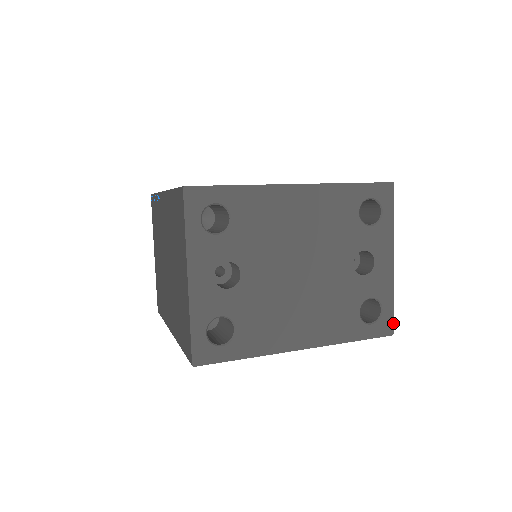
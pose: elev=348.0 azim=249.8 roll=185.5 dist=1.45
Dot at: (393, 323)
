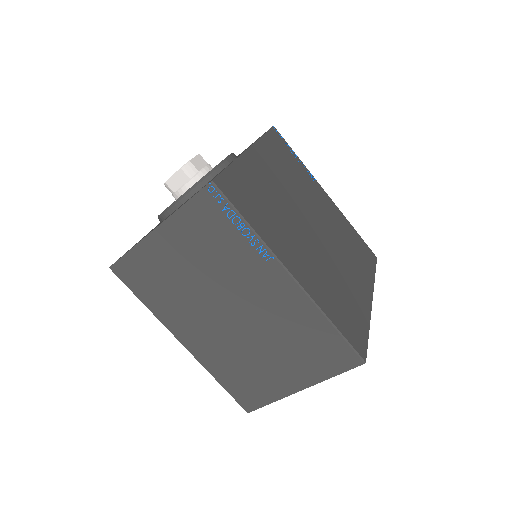
Dot at: occluded
